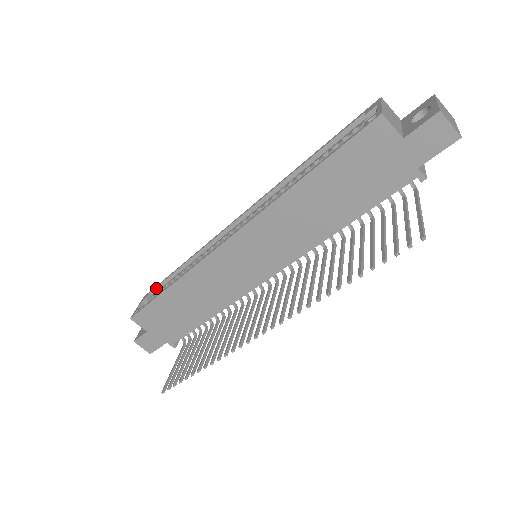
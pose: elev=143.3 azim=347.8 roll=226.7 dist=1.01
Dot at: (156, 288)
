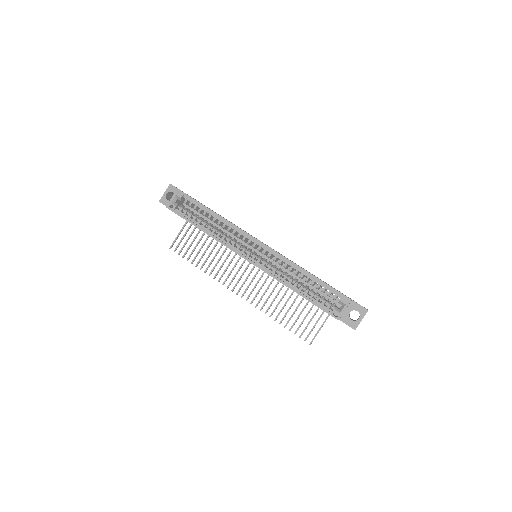
Dot at: (190, 199)
